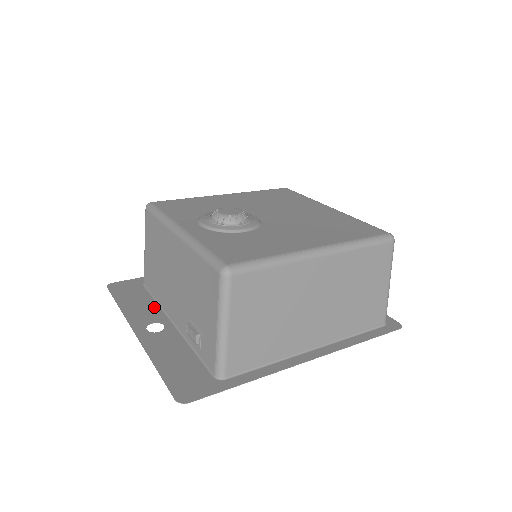
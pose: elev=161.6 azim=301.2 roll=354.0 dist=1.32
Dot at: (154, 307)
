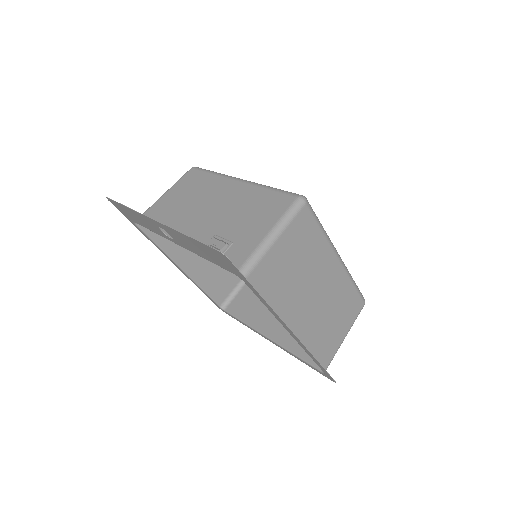
Dot at: occluded
